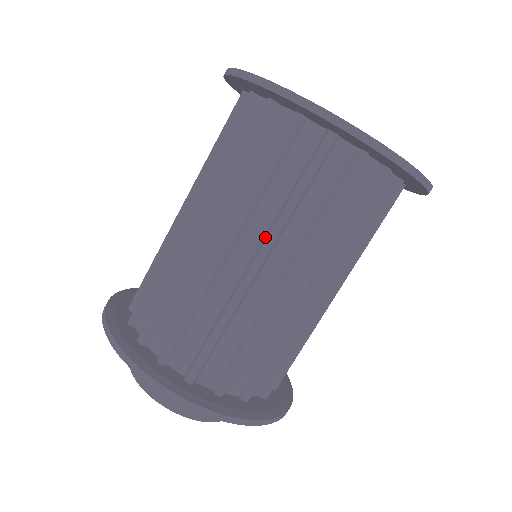
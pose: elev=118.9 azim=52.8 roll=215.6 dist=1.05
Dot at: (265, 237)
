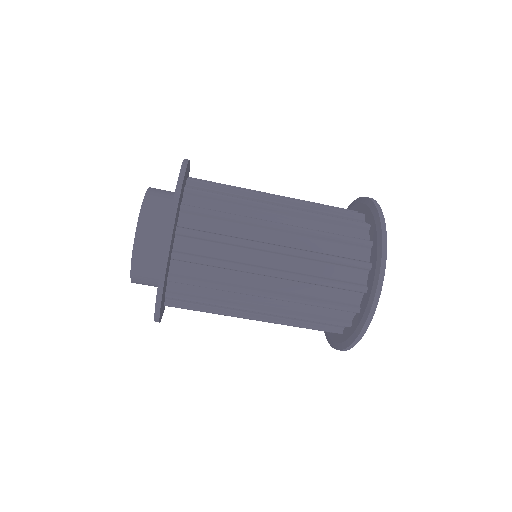
Dot at: occluded
